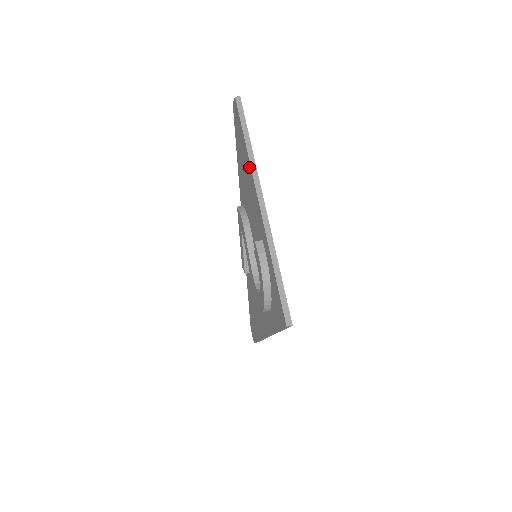
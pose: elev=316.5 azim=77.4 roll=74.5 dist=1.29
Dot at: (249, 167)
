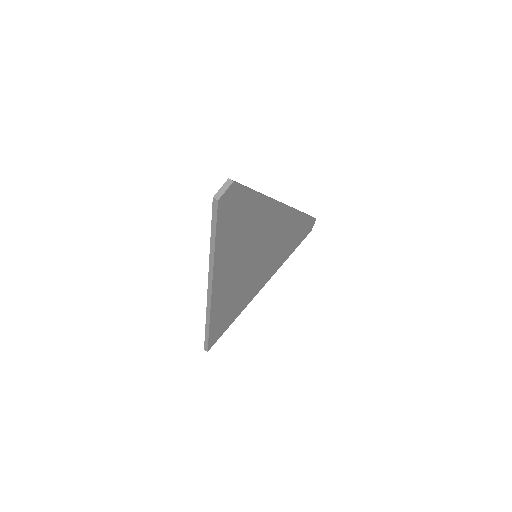
Dot at: occluded
